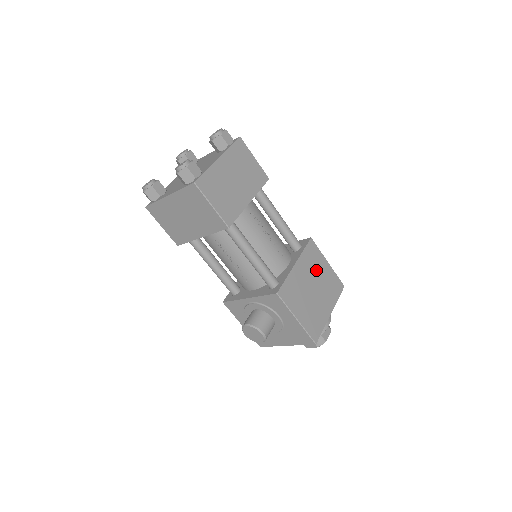
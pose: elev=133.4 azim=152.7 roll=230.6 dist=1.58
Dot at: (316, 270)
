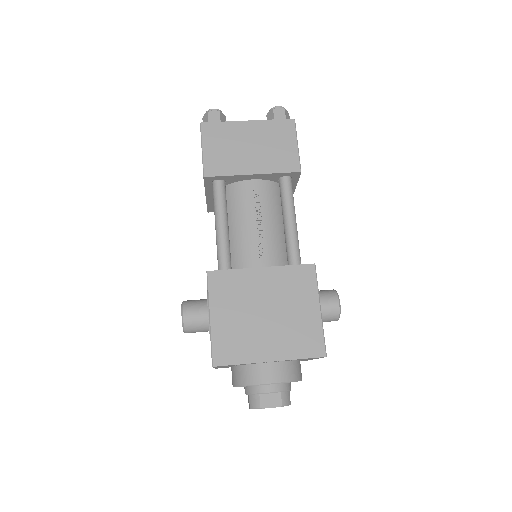
Dot at: (290, 299)
